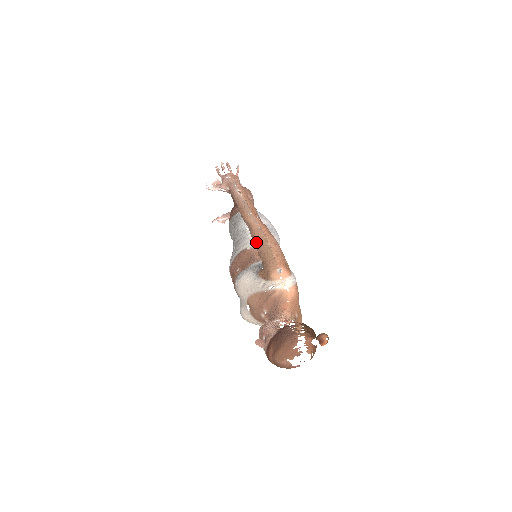
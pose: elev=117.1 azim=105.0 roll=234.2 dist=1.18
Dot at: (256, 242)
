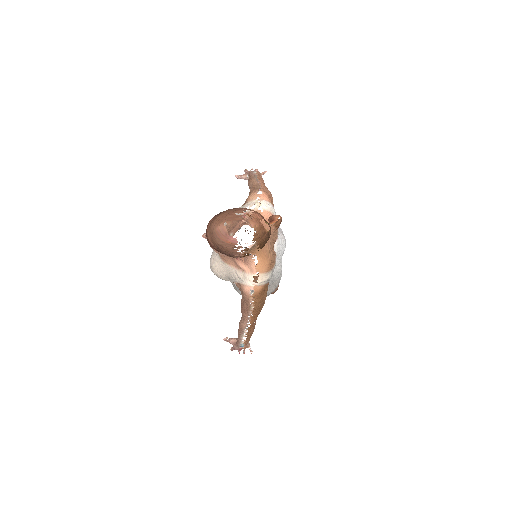
Dot at: (250, 190)
